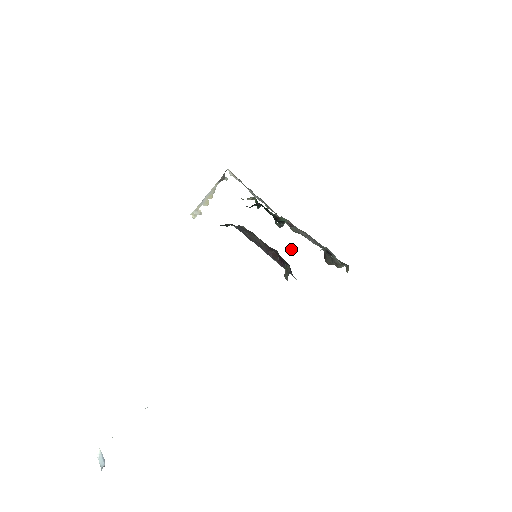
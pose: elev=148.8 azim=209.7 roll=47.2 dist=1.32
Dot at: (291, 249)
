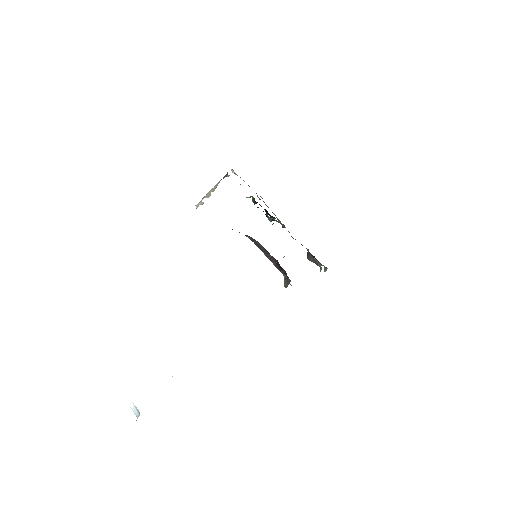
Dot at: occluded
